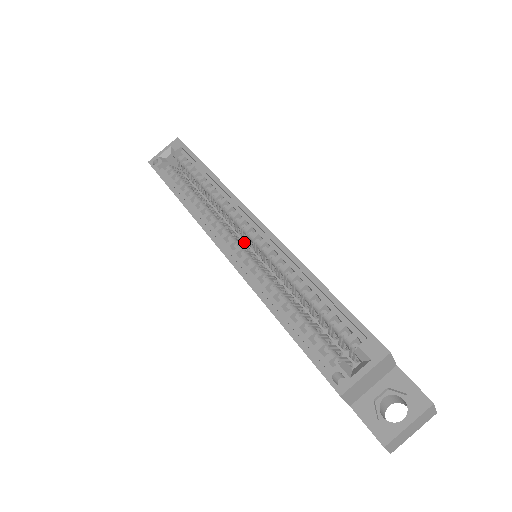
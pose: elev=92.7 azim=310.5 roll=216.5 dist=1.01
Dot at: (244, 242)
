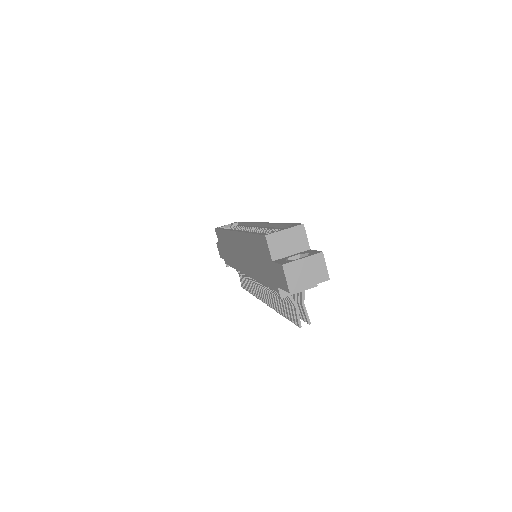
Dot at: occluded
